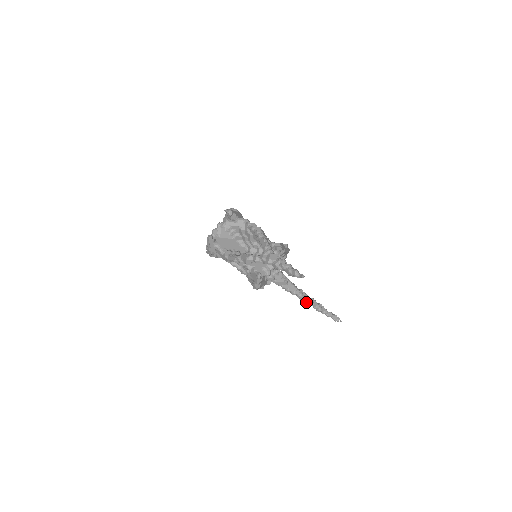
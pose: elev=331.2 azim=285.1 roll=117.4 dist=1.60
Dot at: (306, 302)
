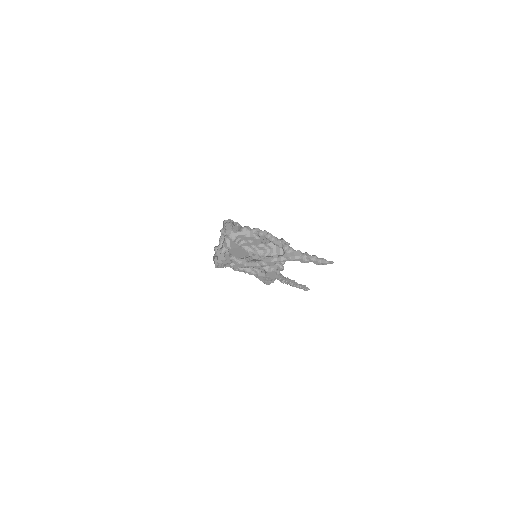
Dot at: (285, 282)
